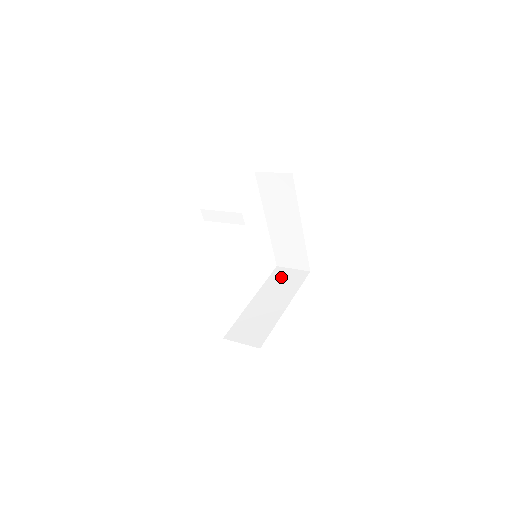
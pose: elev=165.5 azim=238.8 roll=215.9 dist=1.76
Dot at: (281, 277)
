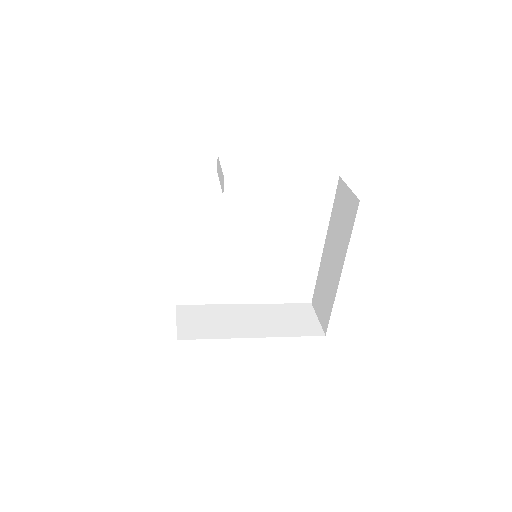
Dot at: (296, 313)
